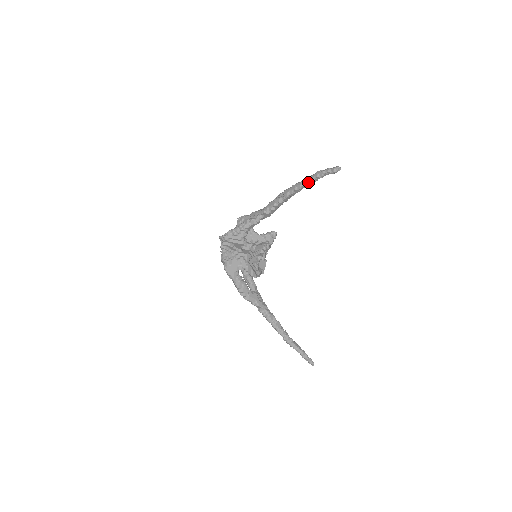
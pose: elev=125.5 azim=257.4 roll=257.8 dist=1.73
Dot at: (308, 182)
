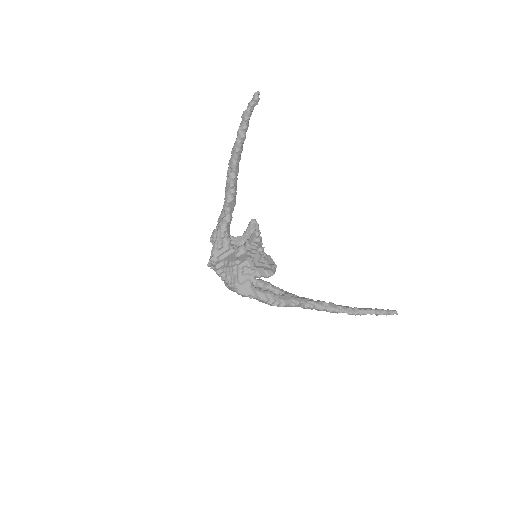
Dot at: (242, 133)
